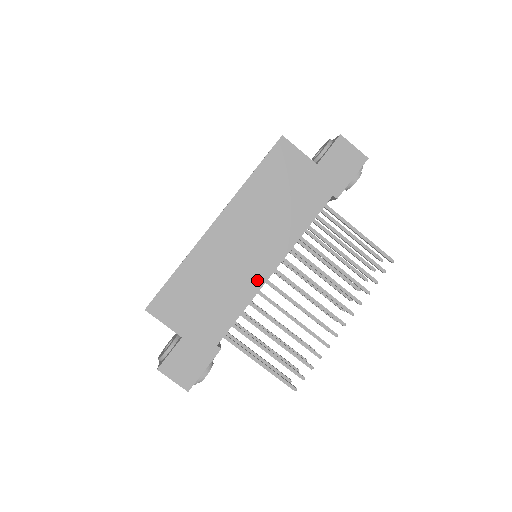
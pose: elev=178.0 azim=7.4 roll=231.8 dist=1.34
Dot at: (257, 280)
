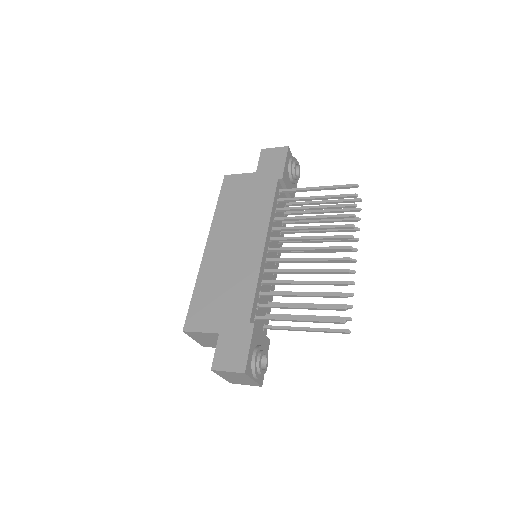
Dot at: (255, 260)
